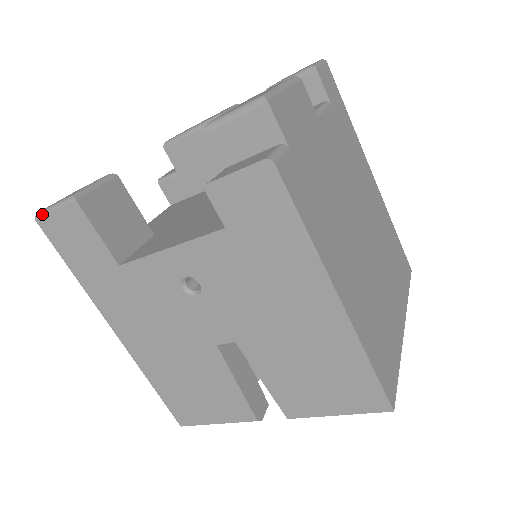
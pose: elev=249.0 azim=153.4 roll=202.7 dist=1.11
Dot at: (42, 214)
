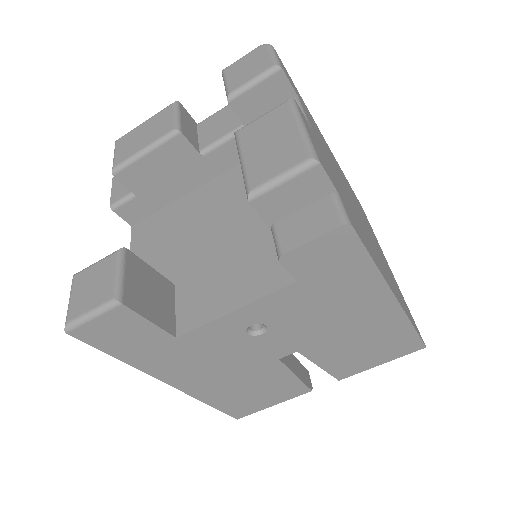
Dot at: (75, 326)
